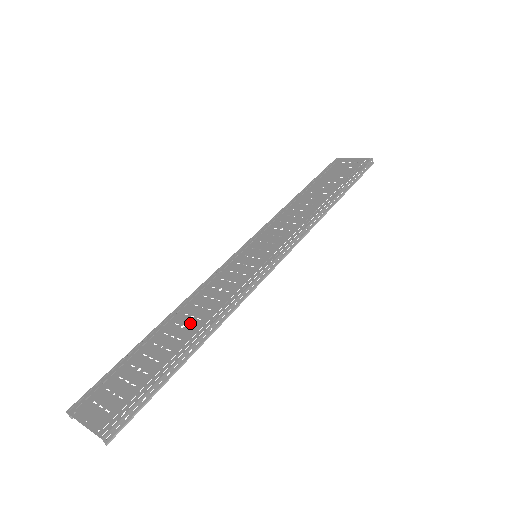
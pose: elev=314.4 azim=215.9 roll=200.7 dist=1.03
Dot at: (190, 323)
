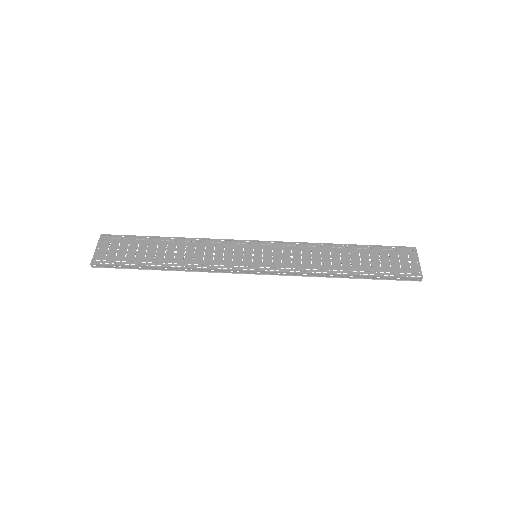
Dot at: (179, 254)
